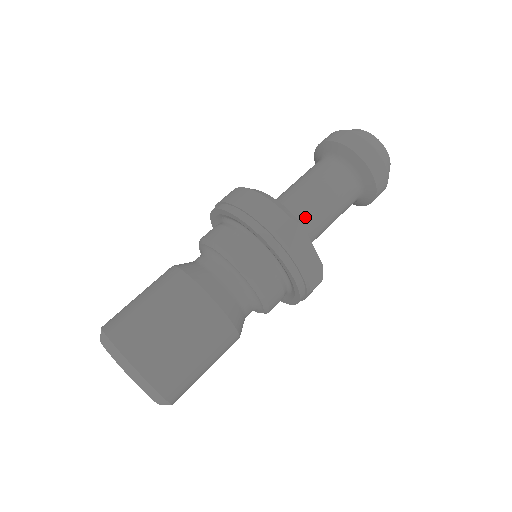
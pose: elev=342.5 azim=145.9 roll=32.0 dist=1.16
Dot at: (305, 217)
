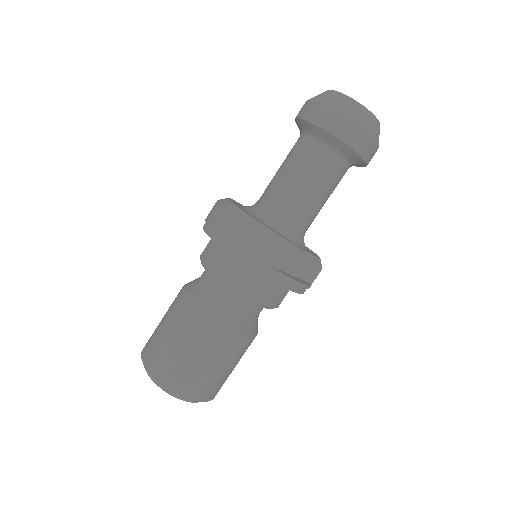
Dot at: (295, 219)
